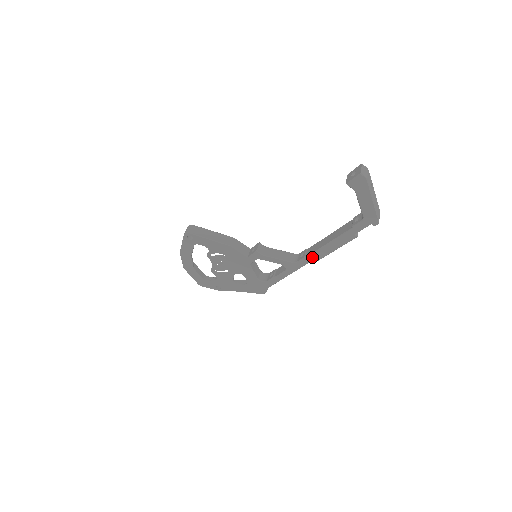
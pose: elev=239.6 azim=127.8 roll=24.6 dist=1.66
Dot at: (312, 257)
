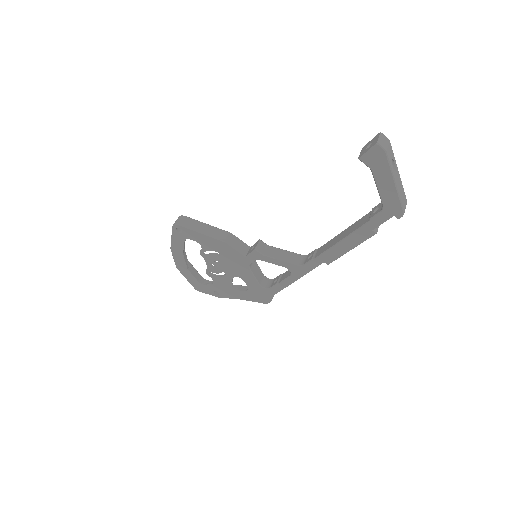
Dot at: (321, 259)
